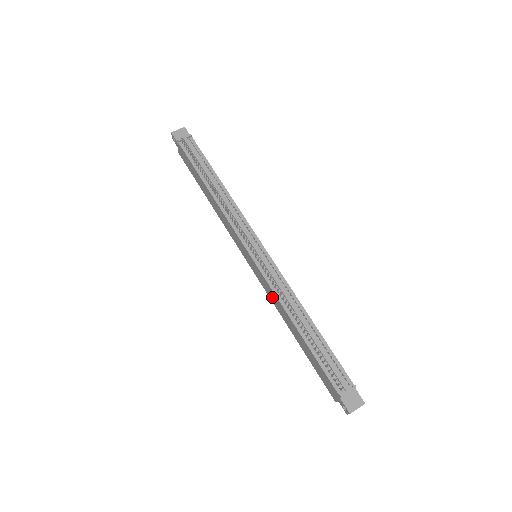
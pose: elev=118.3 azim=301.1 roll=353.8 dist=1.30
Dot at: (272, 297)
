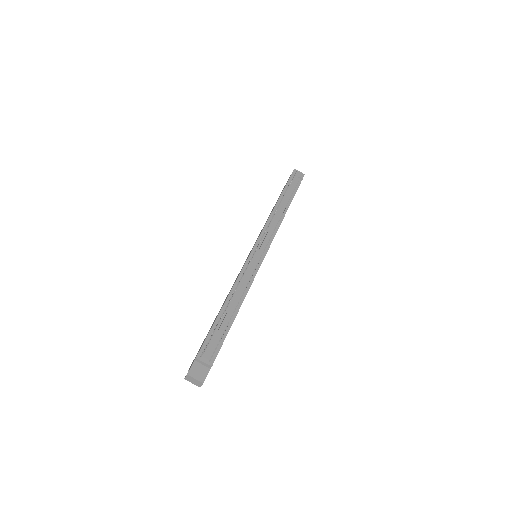
Dot at: occluded
